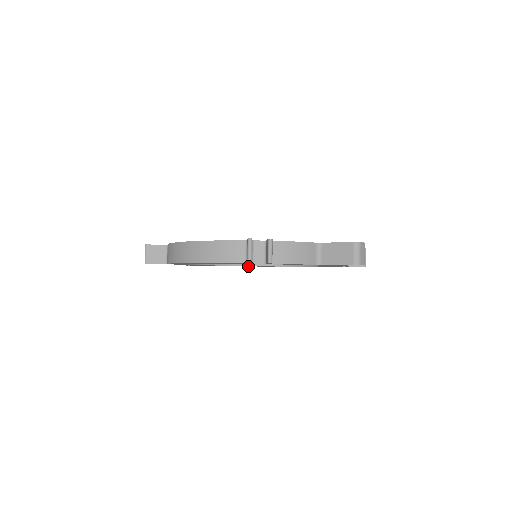
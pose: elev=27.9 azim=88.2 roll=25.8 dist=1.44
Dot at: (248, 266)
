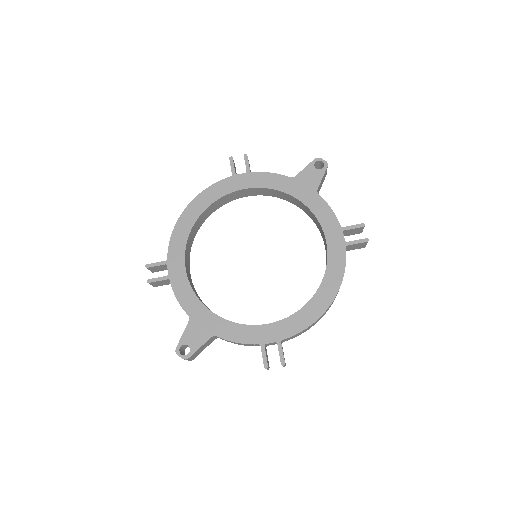
Dot at: (265, 357)
